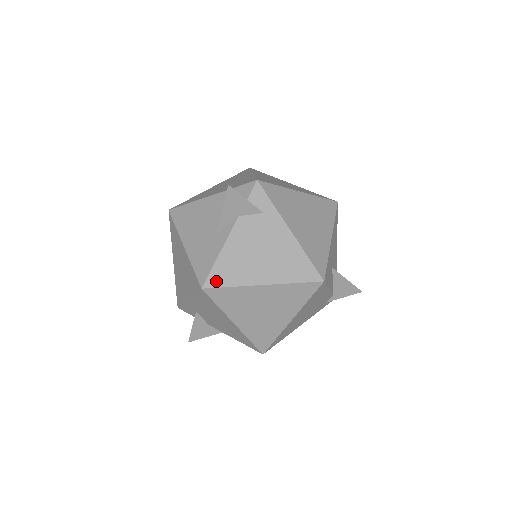
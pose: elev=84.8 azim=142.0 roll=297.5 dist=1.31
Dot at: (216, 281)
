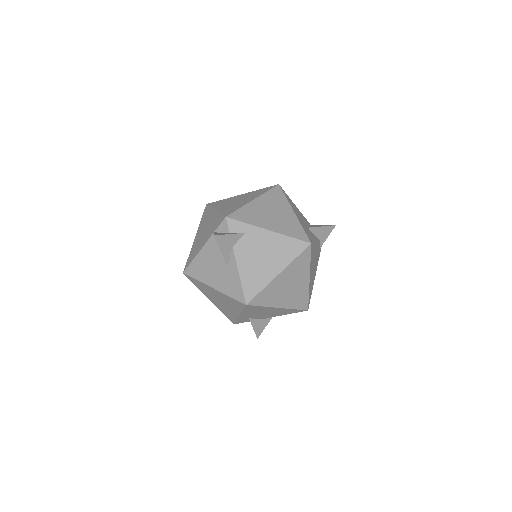
Dot at: (251, 294)
